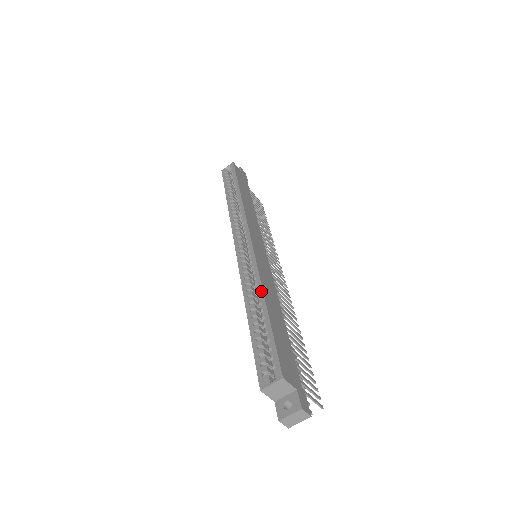
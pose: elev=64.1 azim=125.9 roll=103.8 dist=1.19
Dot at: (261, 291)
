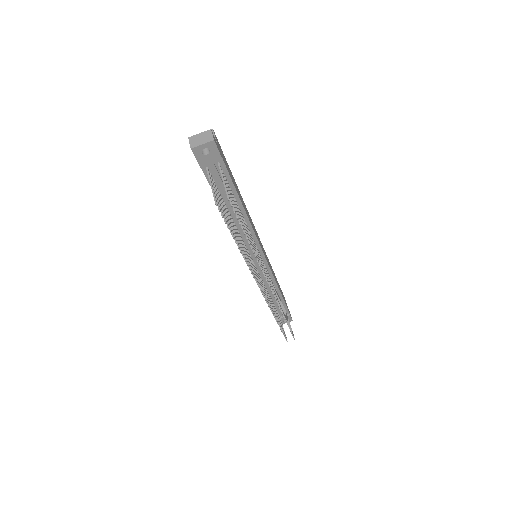
Dot at: occluded
